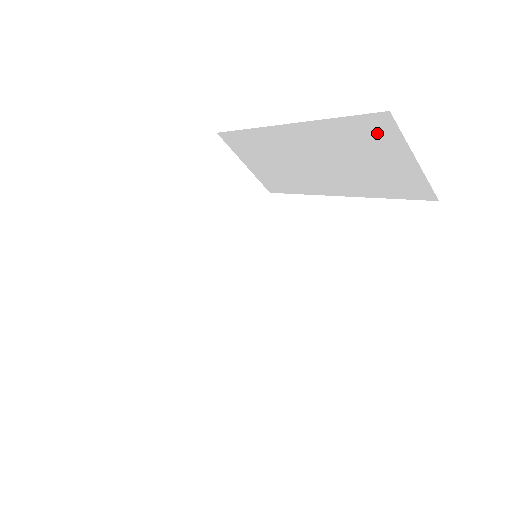
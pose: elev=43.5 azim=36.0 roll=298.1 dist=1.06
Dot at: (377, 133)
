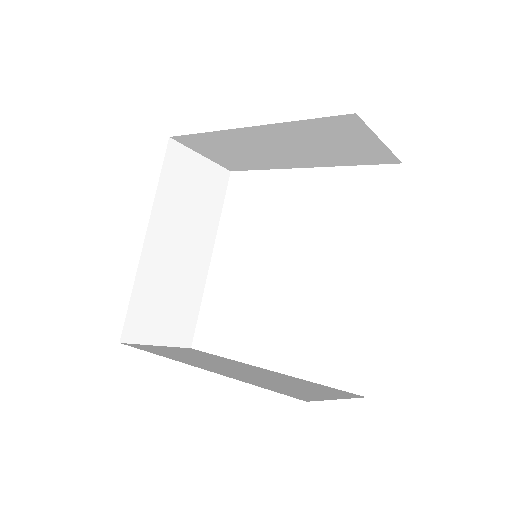
Dot at: (343, 127)
